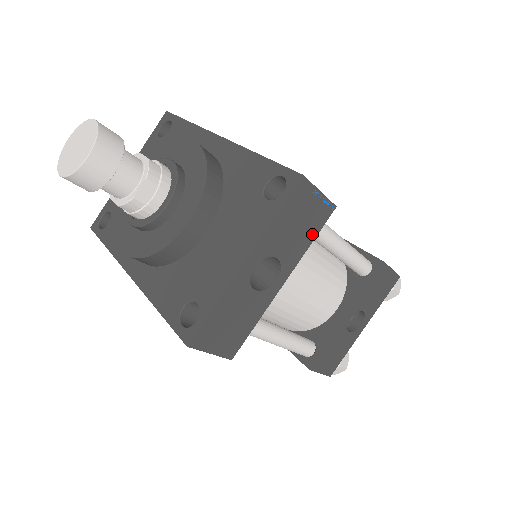
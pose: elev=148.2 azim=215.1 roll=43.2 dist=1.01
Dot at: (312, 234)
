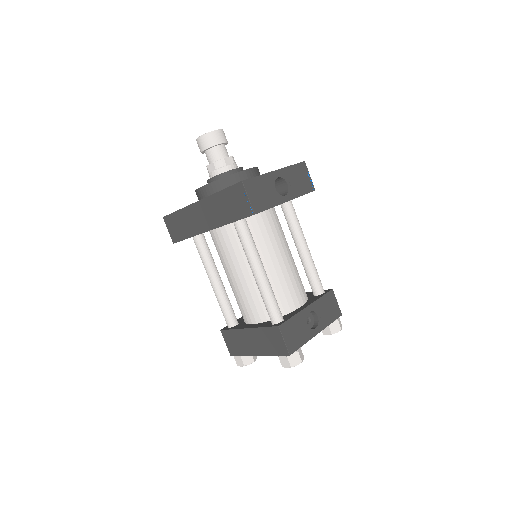
Dot at: (304, 191)
